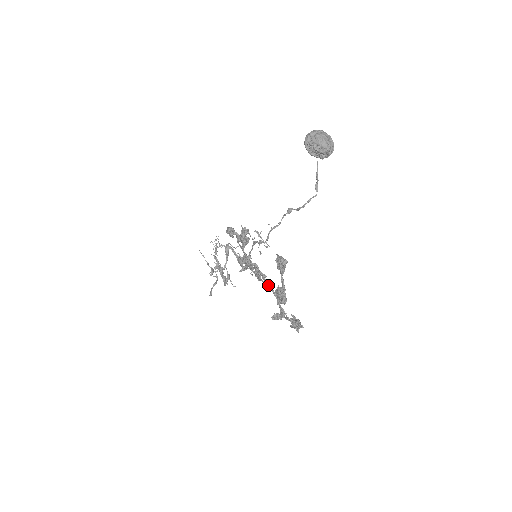
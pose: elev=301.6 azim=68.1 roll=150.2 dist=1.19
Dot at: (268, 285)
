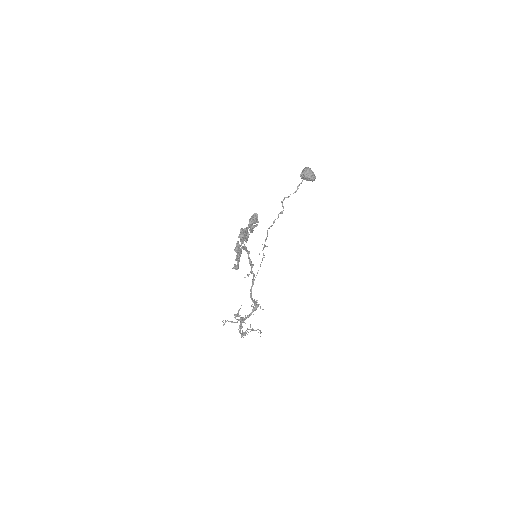
Dot at: (245, 248)
